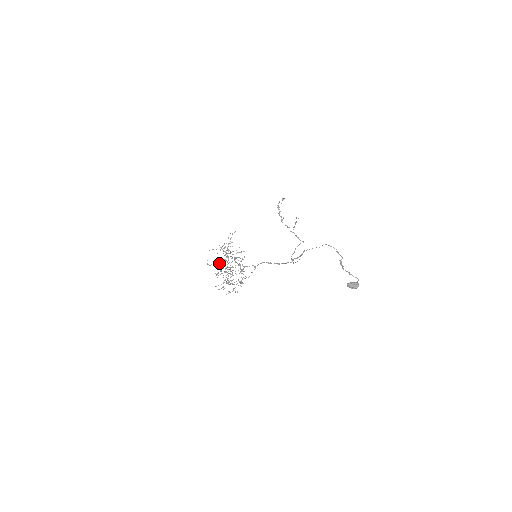
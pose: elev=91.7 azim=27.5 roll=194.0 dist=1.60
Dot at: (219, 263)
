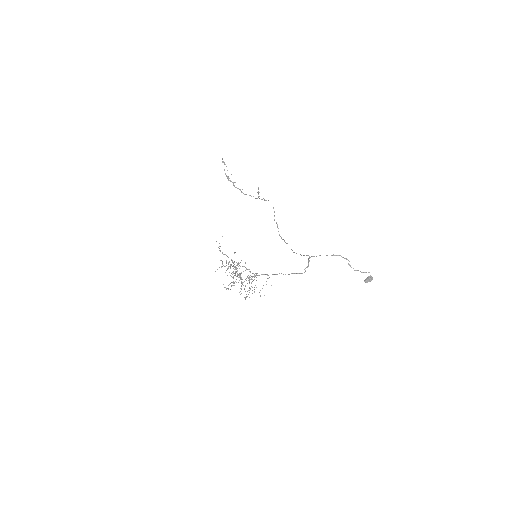
Dot at: (234, 282)
